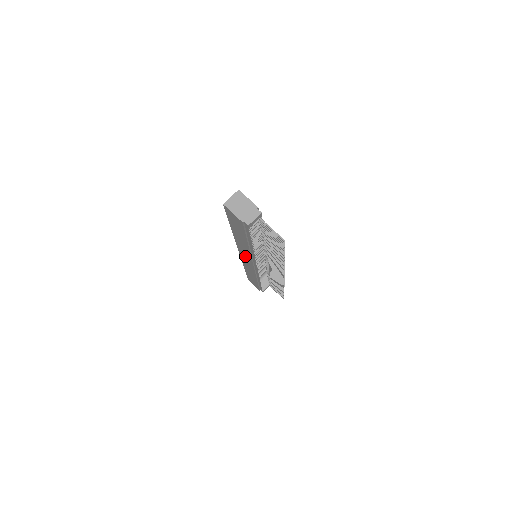
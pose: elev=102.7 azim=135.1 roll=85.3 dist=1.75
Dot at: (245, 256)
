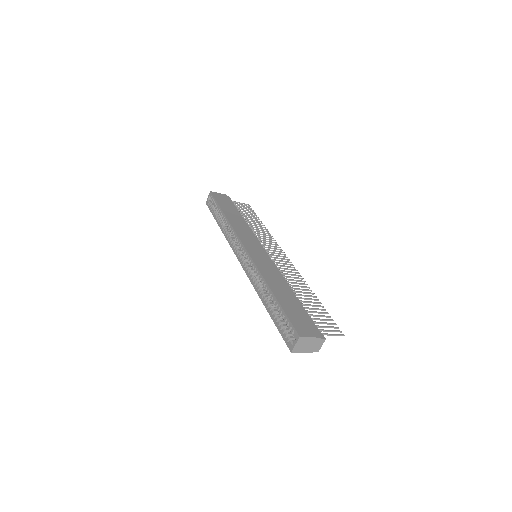
Dot at: occluded
